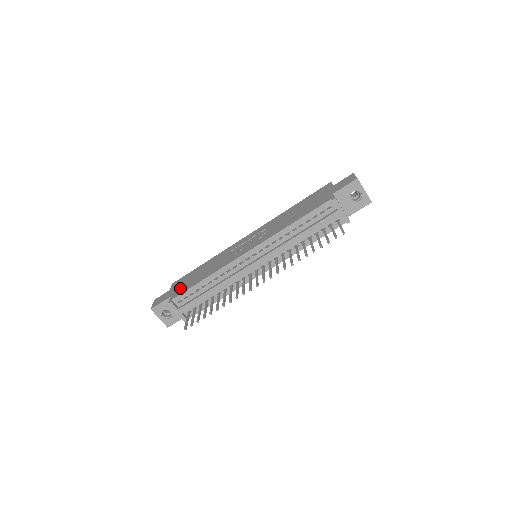
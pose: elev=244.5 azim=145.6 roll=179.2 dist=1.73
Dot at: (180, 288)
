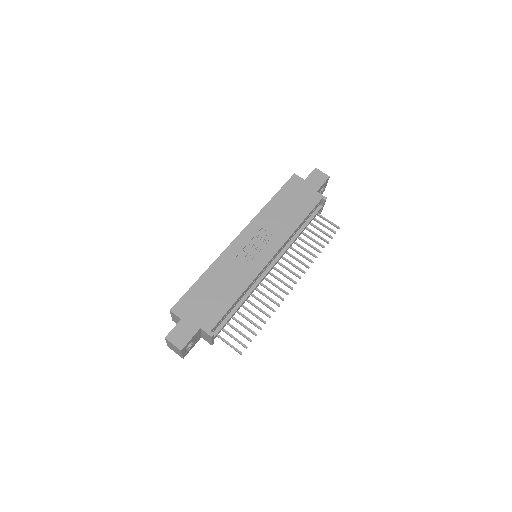
Dot at: (205, 314)
